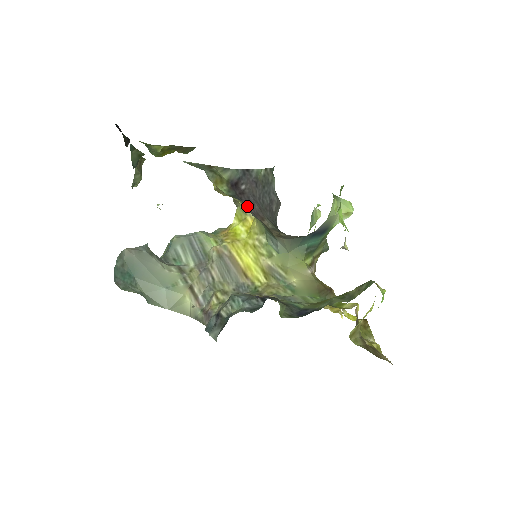
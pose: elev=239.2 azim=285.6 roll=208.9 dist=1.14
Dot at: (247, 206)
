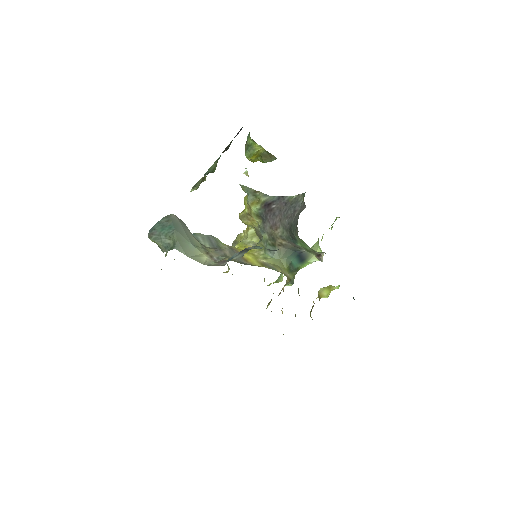
Dot at: (268, 220)
